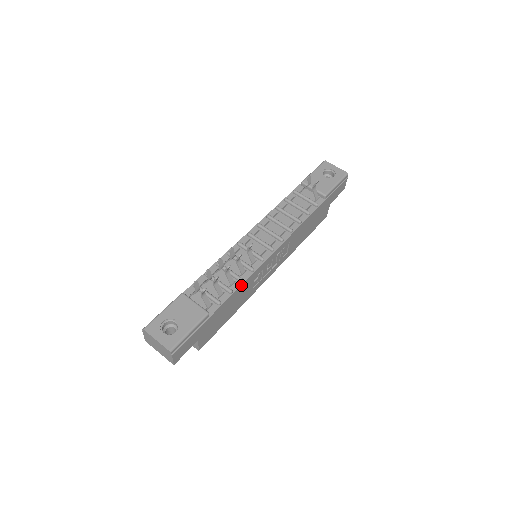
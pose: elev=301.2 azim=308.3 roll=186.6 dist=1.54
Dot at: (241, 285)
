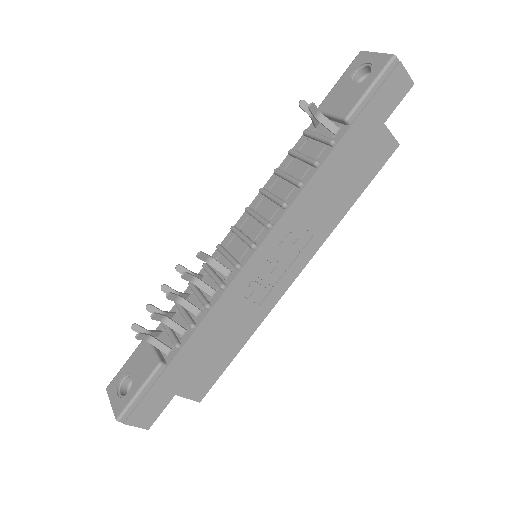
Dot at: (208, 314)
